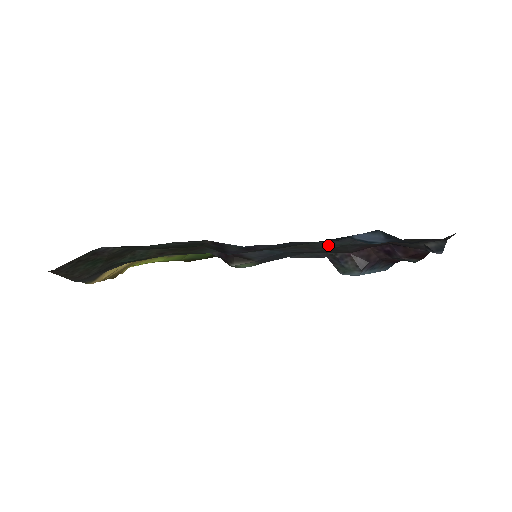
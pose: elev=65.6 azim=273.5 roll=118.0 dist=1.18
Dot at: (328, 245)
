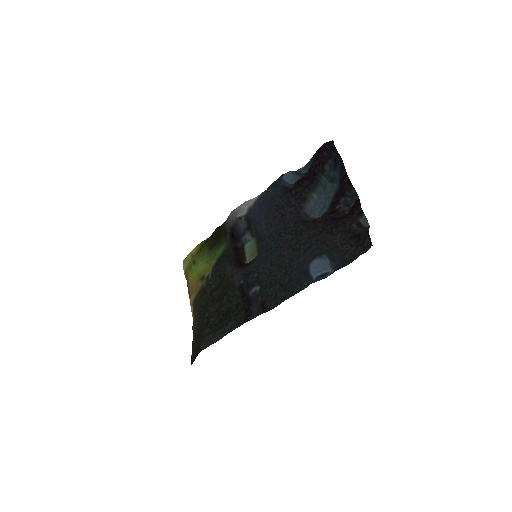
Dot at: (297, 260)
